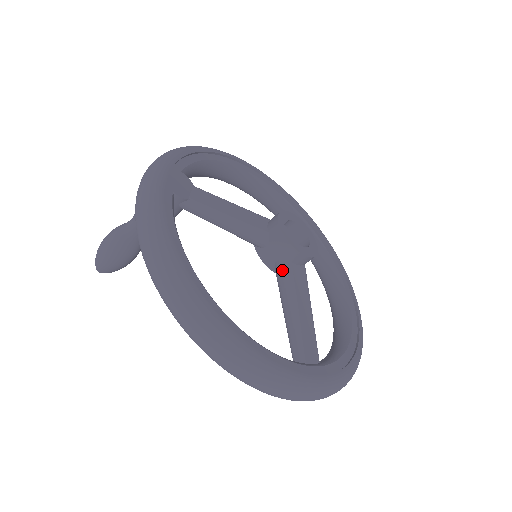
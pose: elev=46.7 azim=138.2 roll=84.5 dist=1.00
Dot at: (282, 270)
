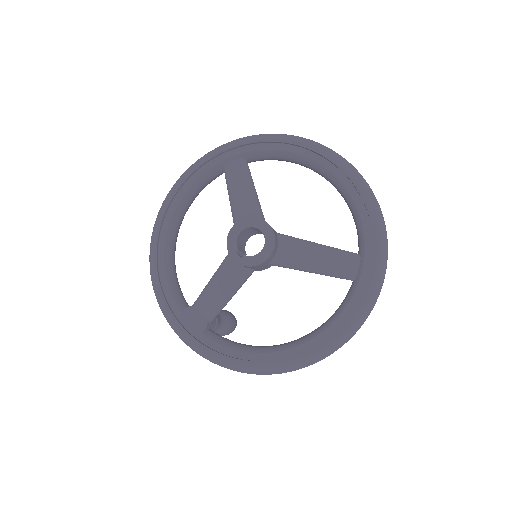
Dot at: (279, 266)
